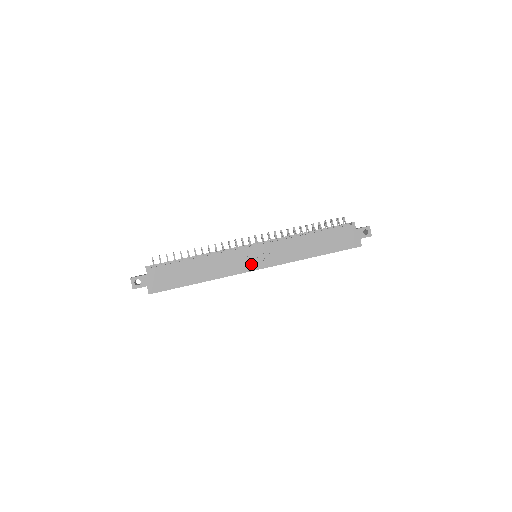
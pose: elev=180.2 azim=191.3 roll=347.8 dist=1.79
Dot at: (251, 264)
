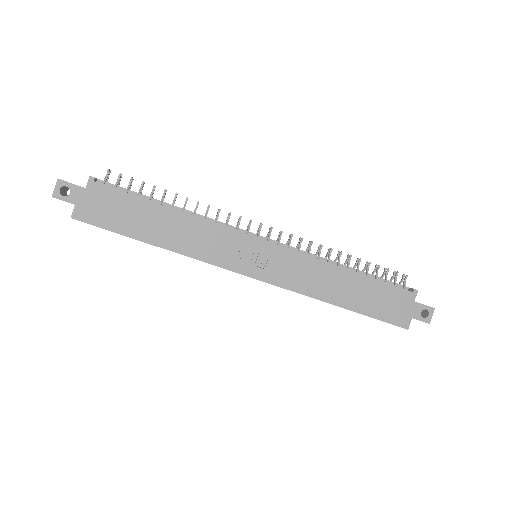
Dot at: (242, 263)
